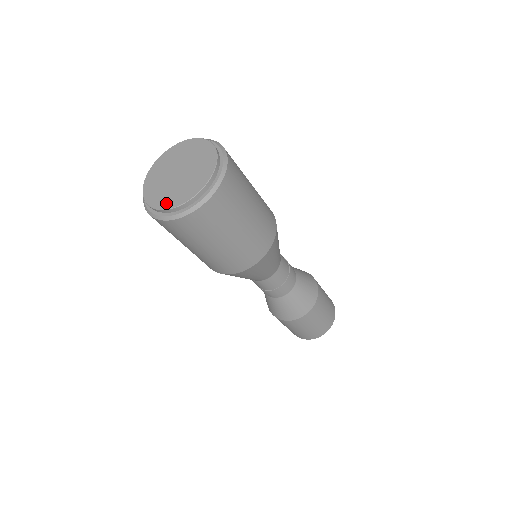
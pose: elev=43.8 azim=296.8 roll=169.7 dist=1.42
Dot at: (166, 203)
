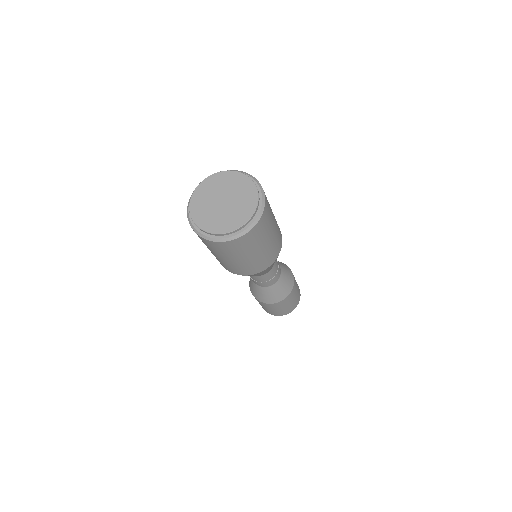
Dot at: (219, 228)
